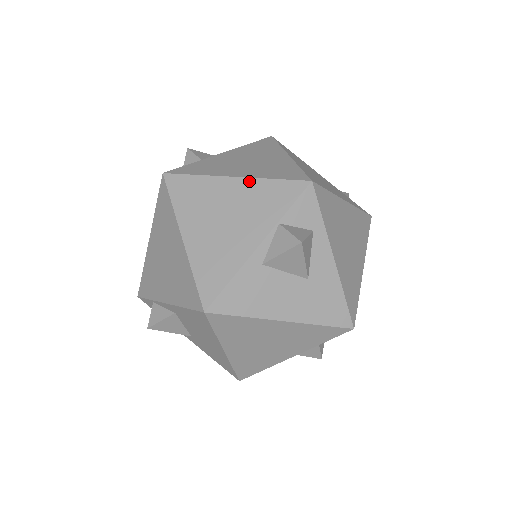
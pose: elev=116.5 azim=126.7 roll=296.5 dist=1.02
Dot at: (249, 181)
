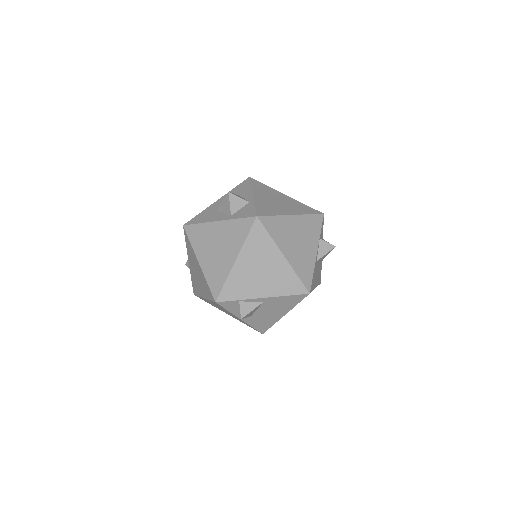
Dot at: (300, 217)
